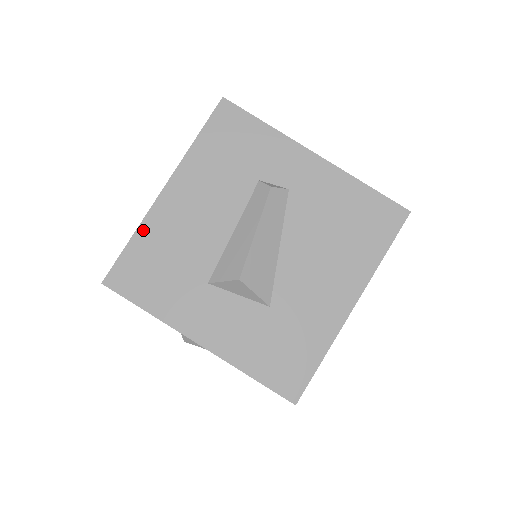
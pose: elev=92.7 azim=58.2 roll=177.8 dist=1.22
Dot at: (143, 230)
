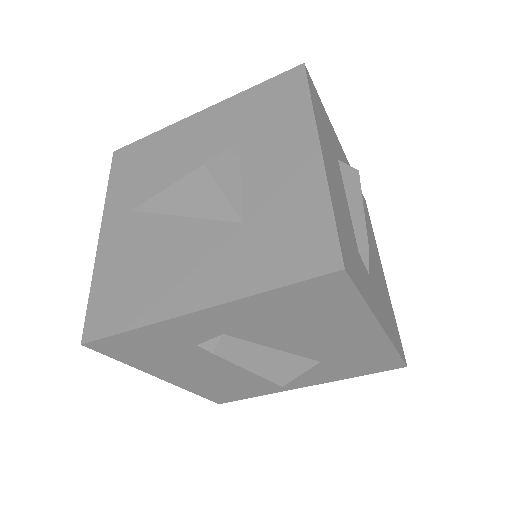
Dot at: (193, 390)
